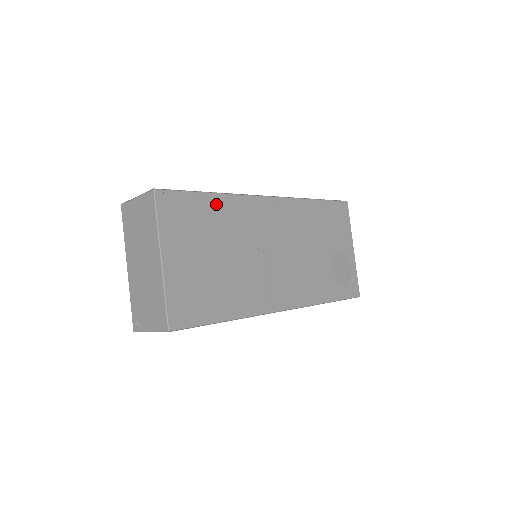
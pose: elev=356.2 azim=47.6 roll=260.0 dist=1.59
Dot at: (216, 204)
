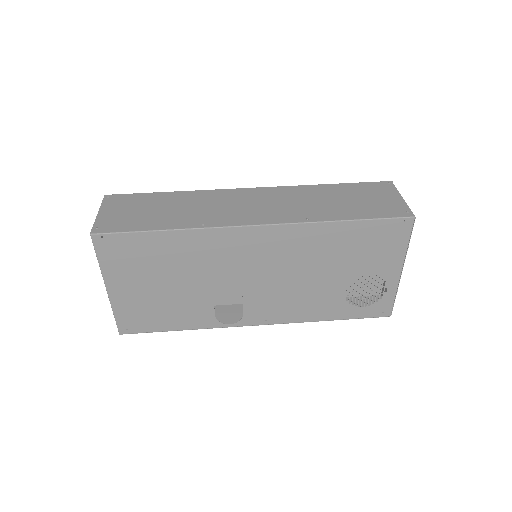
Dot at: (171, 240)
